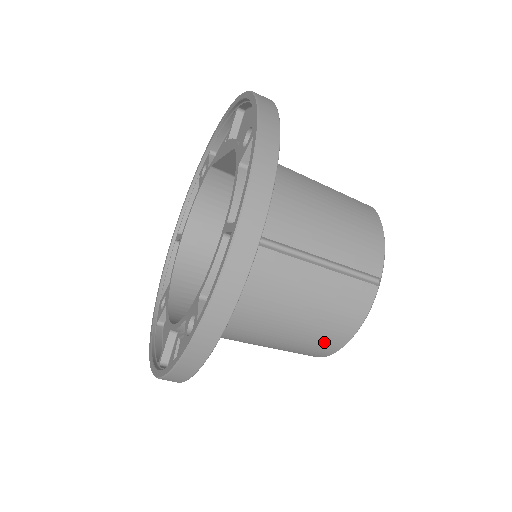
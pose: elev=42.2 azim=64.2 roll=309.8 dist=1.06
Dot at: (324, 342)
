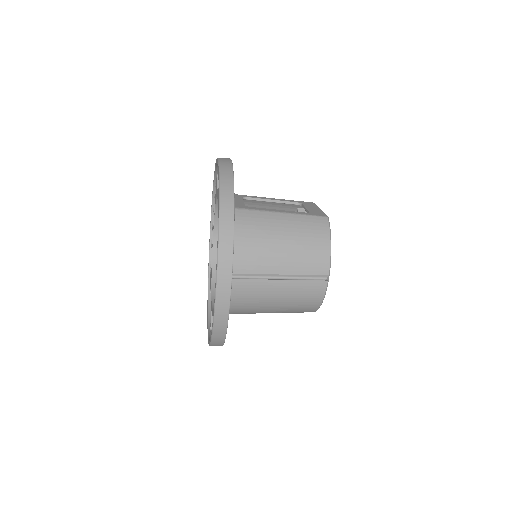
Dot at: (302, 311)
